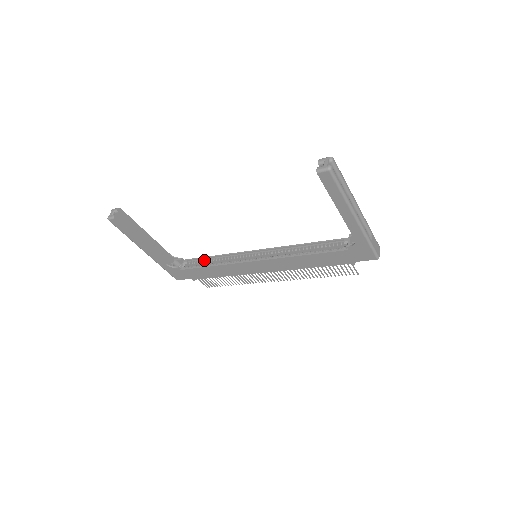
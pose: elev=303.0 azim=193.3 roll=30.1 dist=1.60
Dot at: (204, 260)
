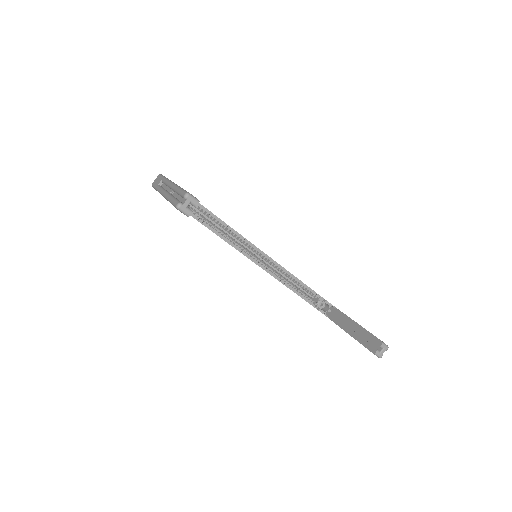
Dot at: (205, 210)
